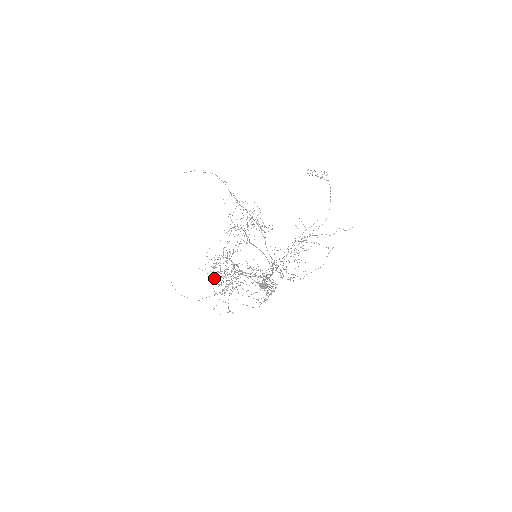
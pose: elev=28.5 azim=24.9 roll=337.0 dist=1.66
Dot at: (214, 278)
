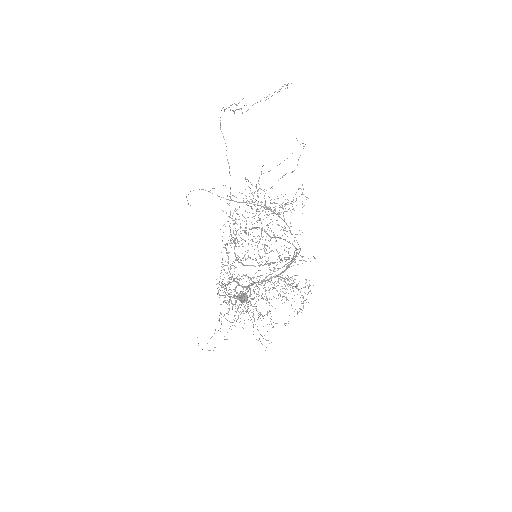
Dot at: occluded
